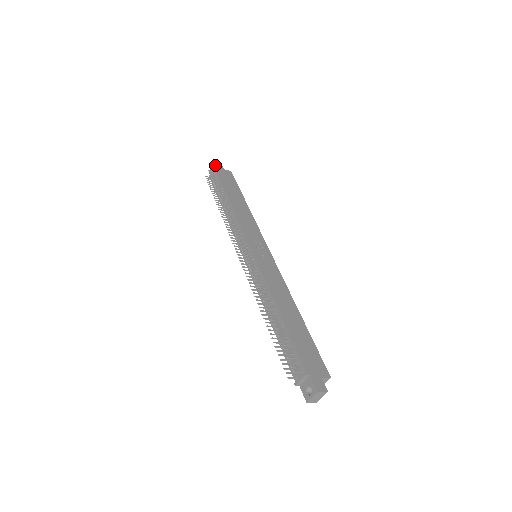
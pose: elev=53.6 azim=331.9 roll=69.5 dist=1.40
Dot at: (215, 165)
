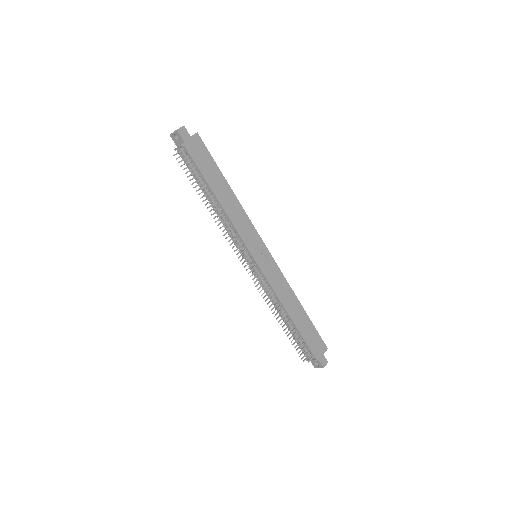
Dot at: (180, 137)
